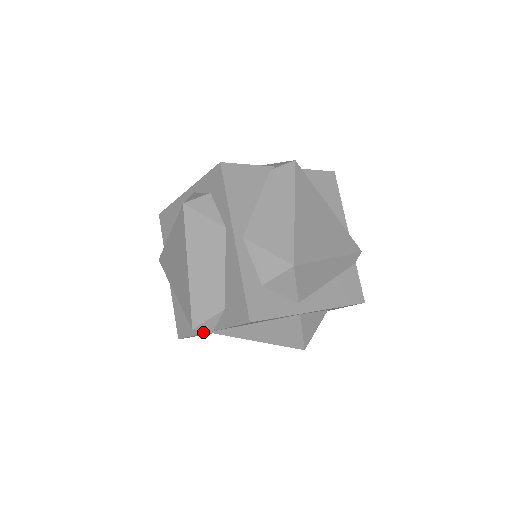
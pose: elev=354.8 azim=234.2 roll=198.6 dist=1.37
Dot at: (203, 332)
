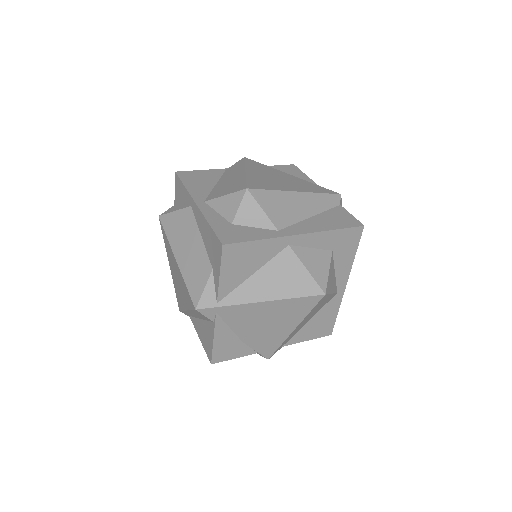
Dot at: (214, 319)
